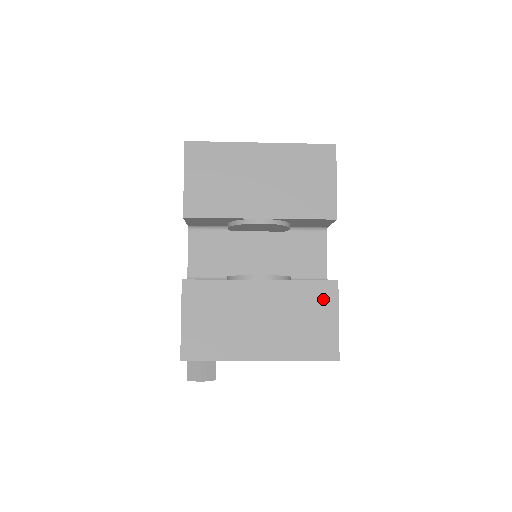
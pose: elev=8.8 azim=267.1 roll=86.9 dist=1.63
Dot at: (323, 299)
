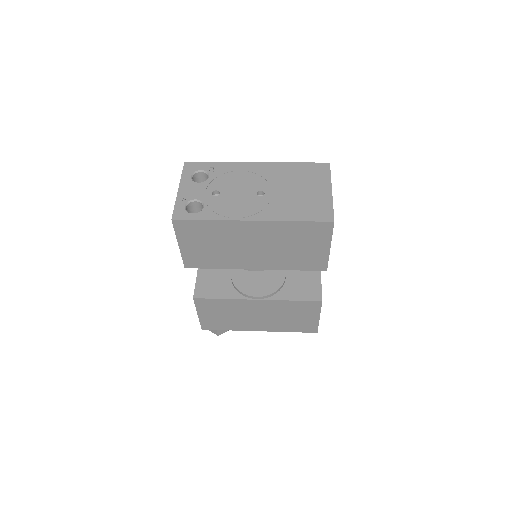
Dot at: (308, 309)
